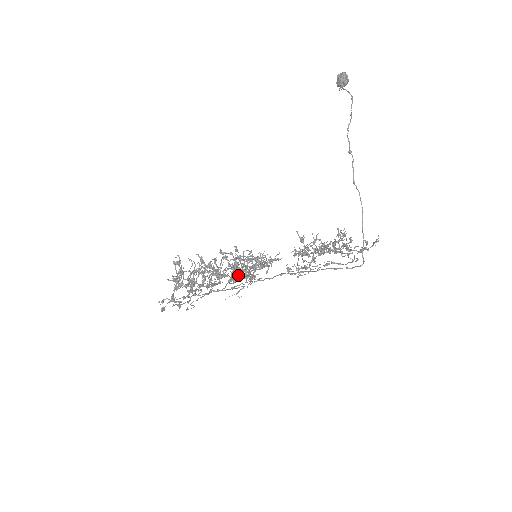
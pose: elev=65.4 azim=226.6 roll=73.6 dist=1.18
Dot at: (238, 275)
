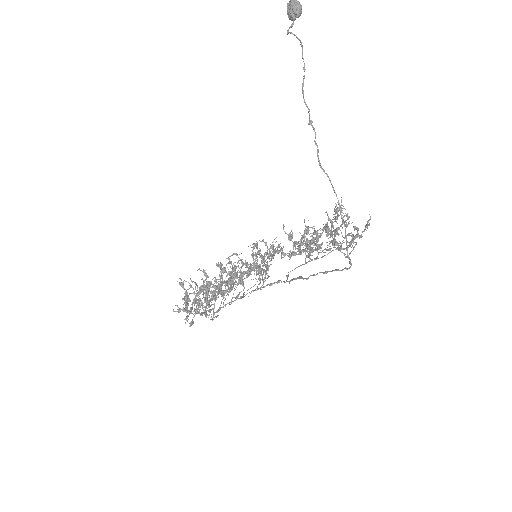
Dot at: occluded
